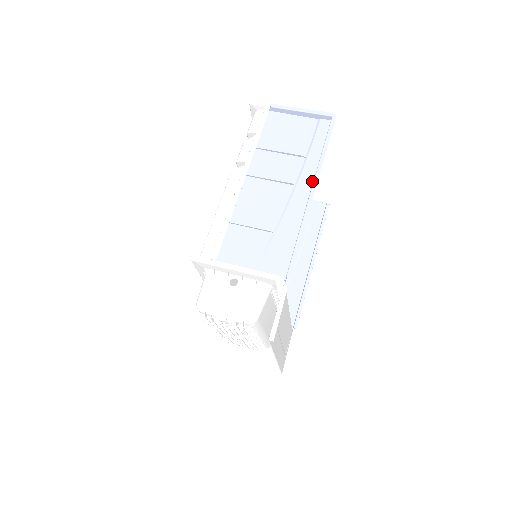
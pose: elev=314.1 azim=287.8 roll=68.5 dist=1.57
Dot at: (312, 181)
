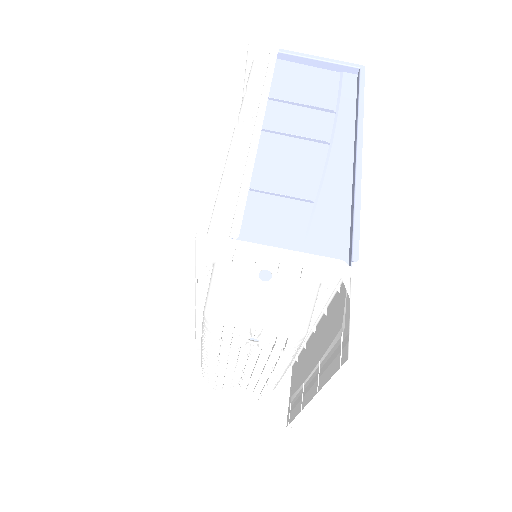
Dot at: (352, 140)
